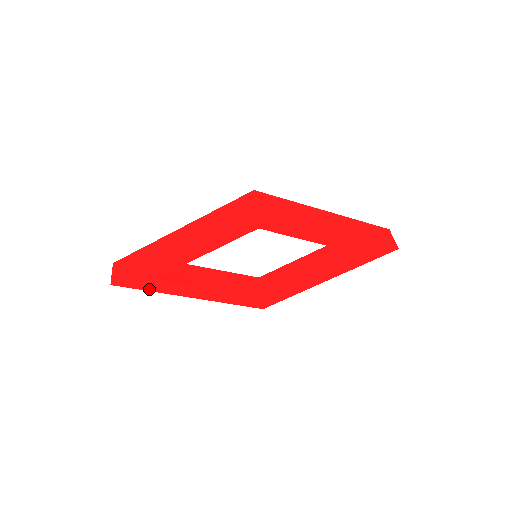
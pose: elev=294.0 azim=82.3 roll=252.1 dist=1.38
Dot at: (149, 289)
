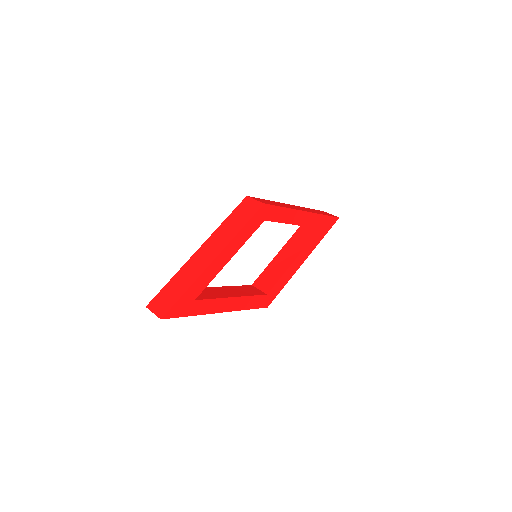
Dot at: (190, 314)
